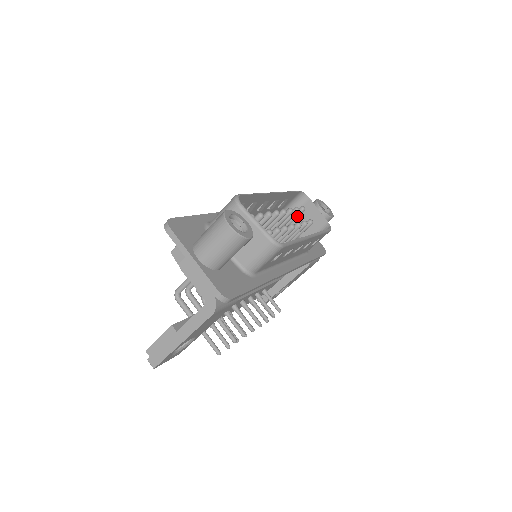
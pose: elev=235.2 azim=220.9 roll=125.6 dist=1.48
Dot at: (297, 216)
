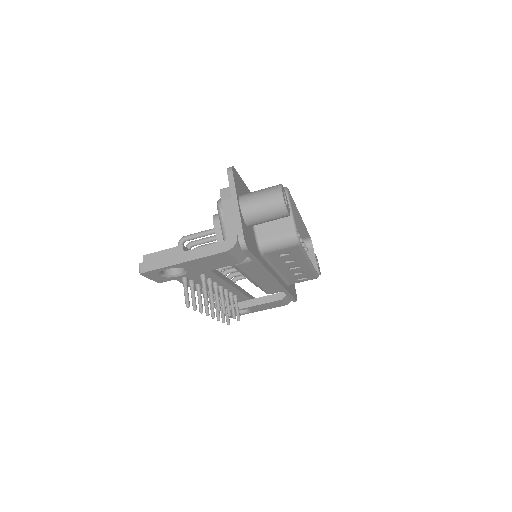
Dot at: occluded
